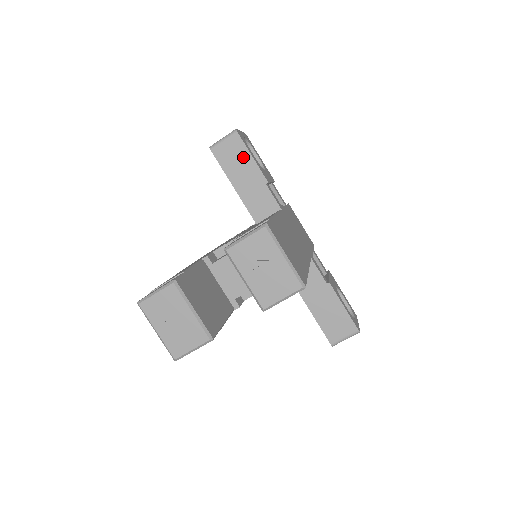
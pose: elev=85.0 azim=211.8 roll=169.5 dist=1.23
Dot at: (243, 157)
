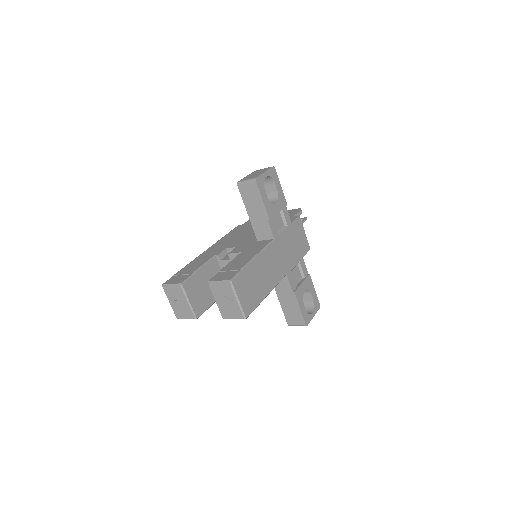
Dot at: (257, 198)
